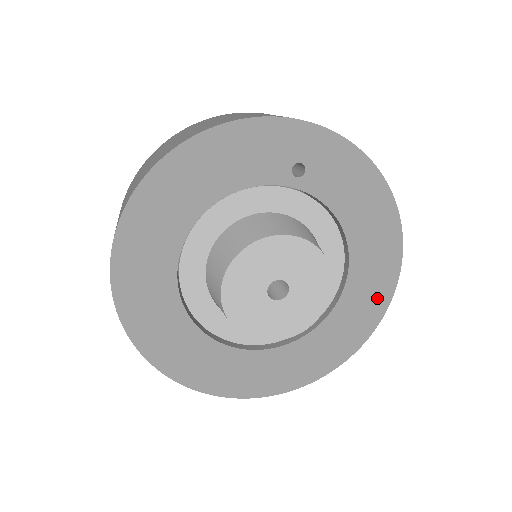
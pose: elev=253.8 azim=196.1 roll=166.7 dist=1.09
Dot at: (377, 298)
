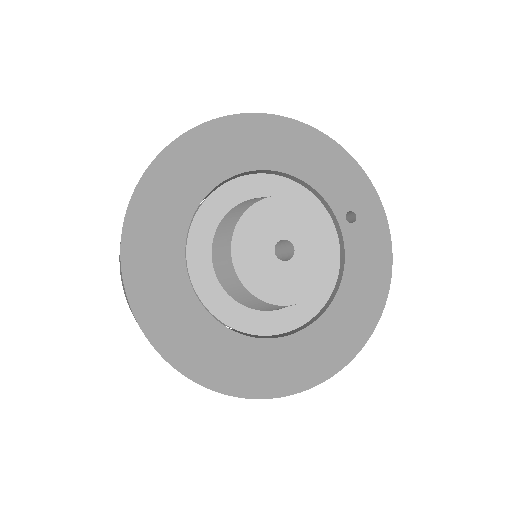
Dot at: (314, 368)
